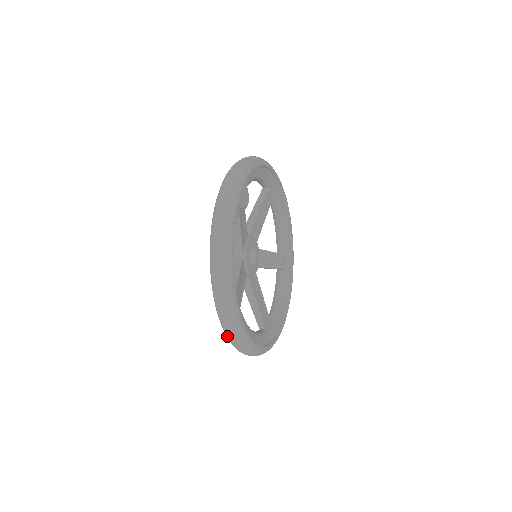
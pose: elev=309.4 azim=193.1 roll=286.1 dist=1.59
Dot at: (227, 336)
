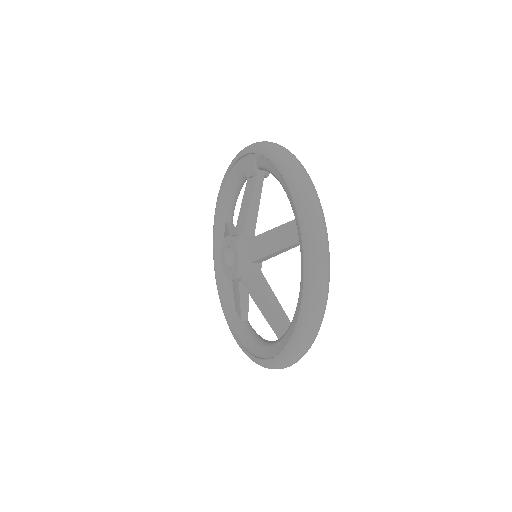
Dot at: (315, 256)
